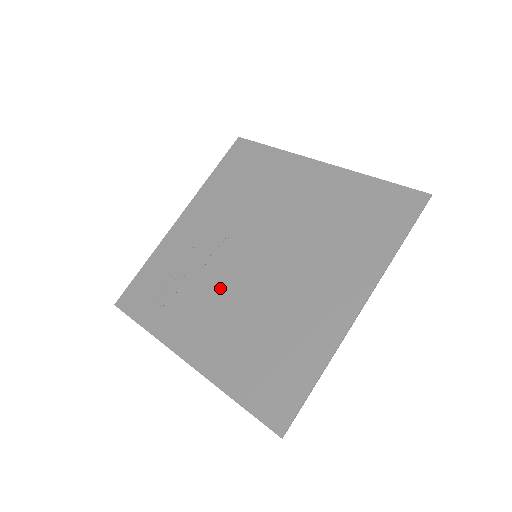
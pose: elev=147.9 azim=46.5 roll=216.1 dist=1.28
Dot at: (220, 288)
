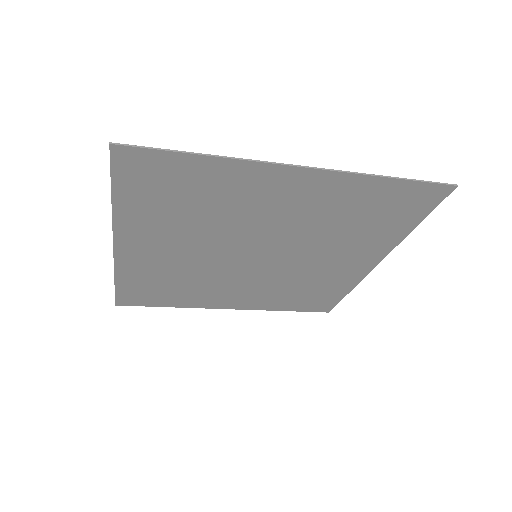
Dot at: (254, 226)
